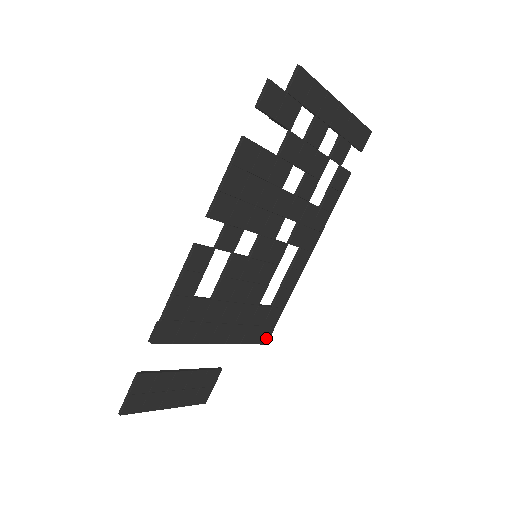
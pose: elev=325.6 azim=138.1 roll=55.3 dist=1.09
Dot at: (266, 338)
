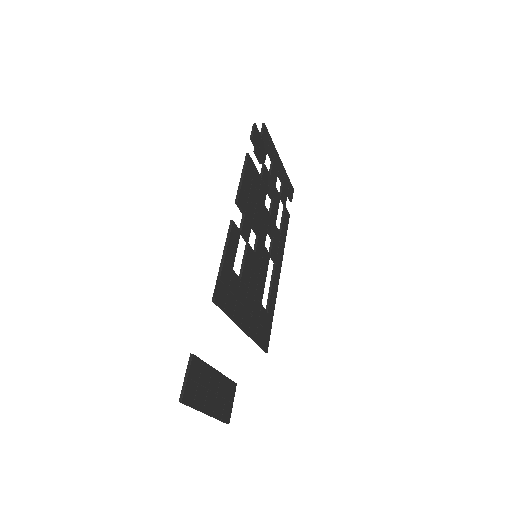
Dot at: (267, 345)
